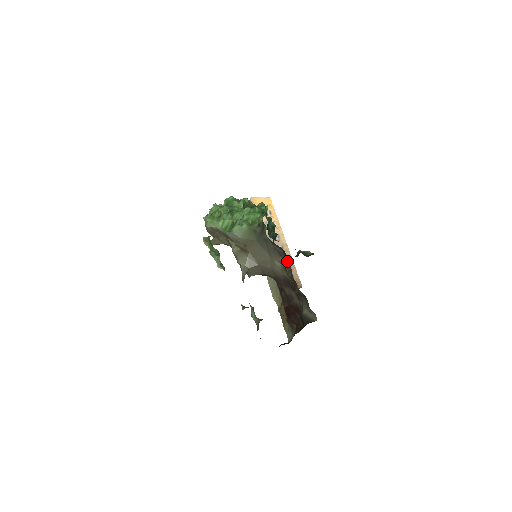
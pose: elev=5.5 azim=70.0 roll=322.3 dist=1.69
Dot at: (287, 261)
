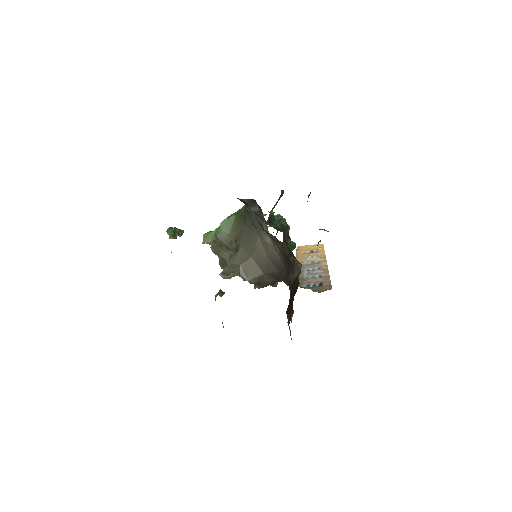
Dot at: occluded
